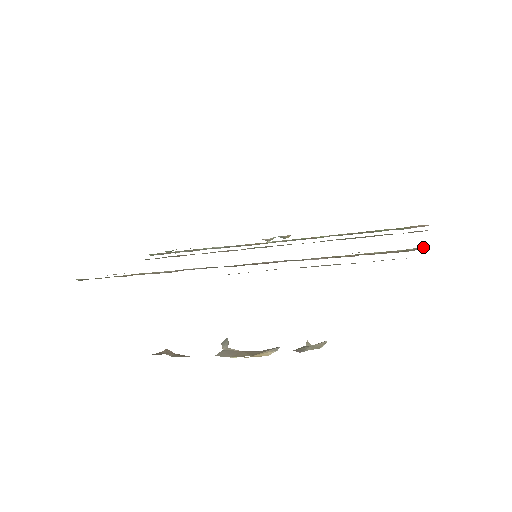
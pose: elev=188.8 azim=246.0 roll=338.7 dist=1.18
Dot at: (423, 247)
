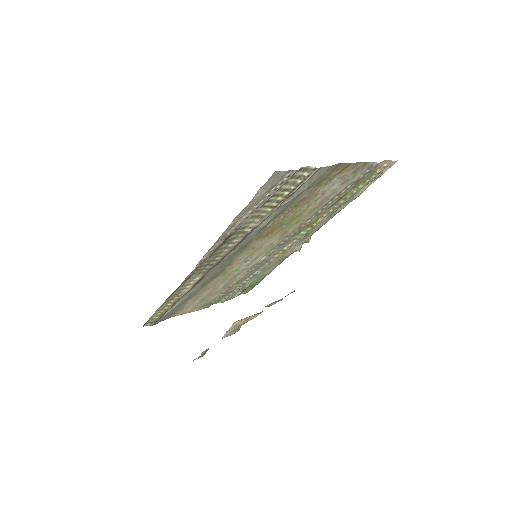
Dot at: (311, 166)
